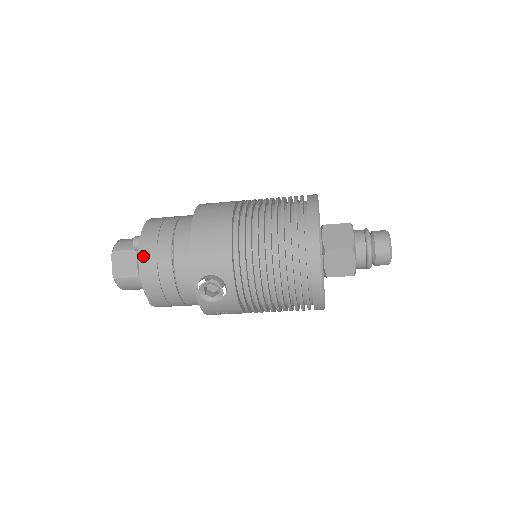
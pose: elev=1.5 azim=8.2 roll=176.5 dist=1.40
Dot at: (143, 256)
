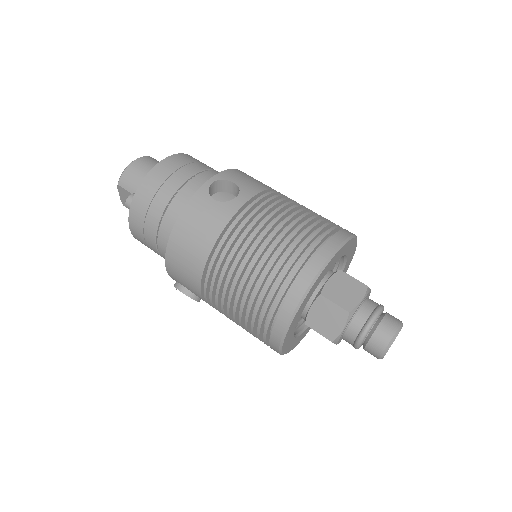
Dot at: (132, 227)
